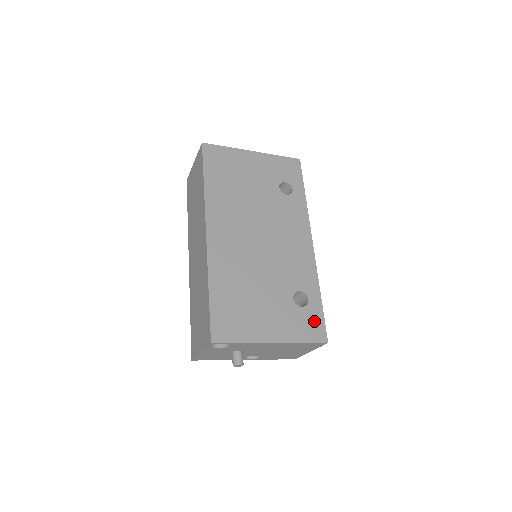
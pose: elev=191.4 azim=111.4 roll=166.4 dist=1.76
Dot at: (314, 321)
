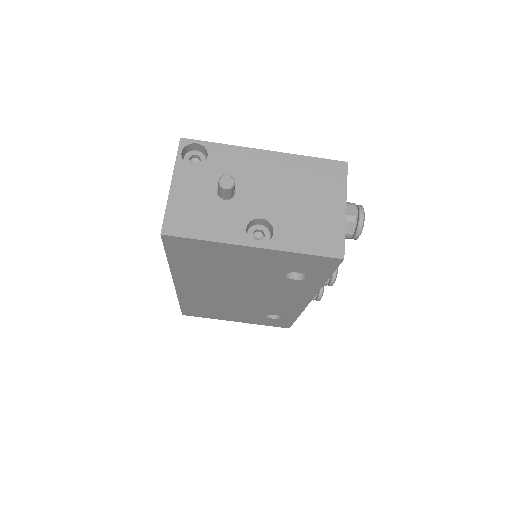
Dot at: occluded
